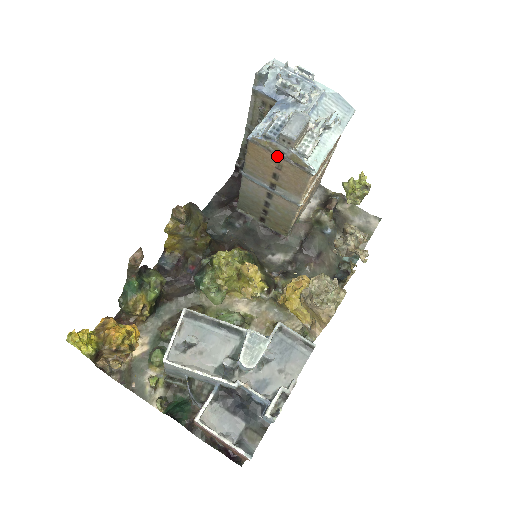
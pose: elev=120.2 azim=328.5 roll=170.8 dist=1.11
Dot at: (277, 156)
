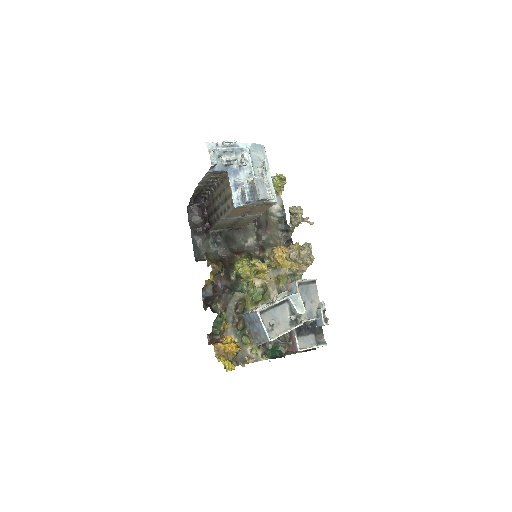
Dot at: occluded
